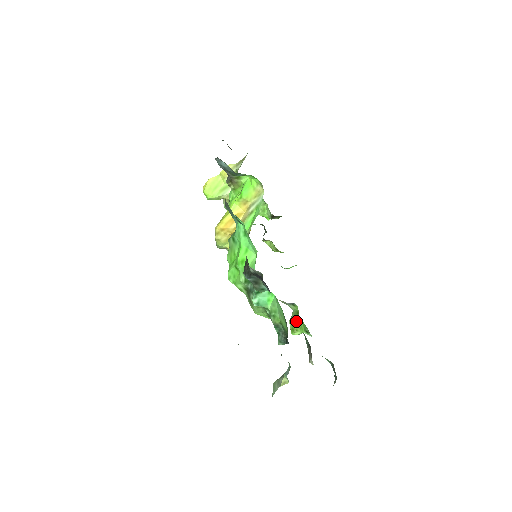
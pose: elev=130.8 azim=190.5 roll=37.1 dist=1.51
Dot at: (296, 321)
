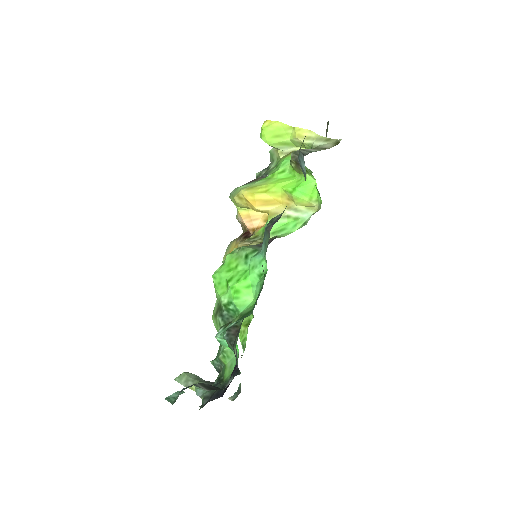
Dot at: (242, 326)
